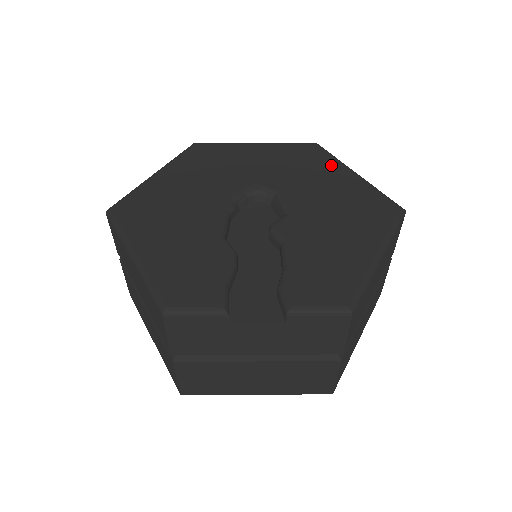
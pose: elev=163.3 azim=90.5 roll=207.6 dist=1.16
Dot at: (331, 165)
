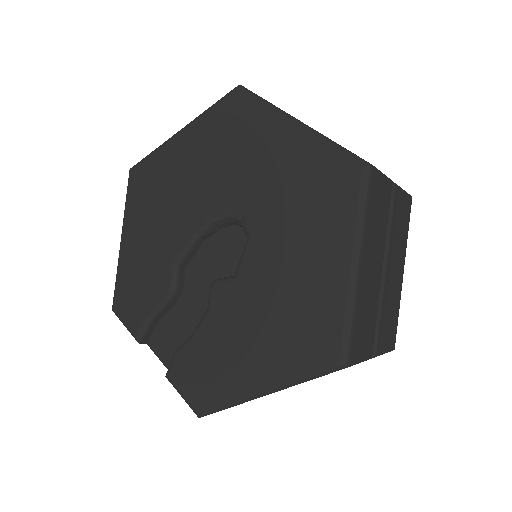
Dot at: (338, 229)
